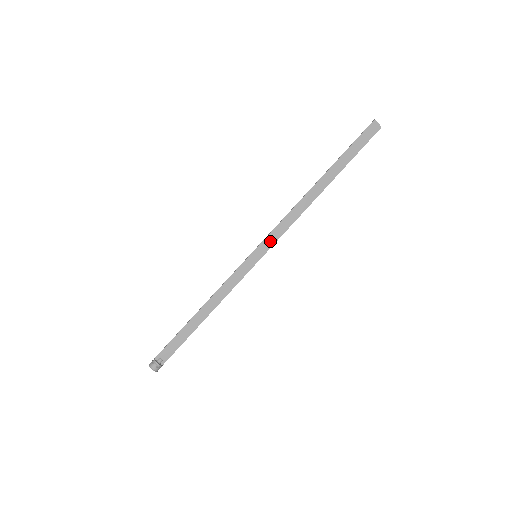
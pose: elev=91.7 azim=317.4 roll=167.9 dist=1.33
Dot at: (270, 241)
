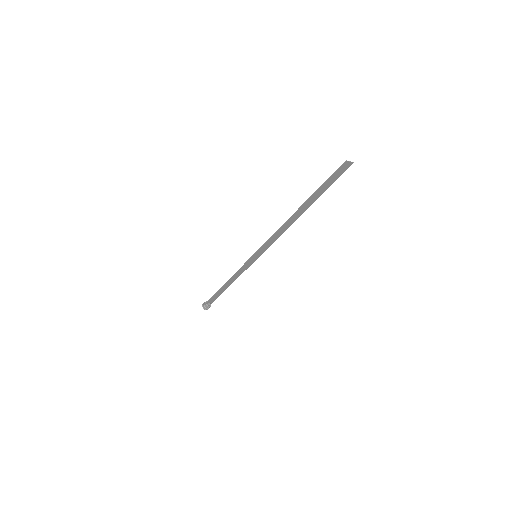
Dot at: (264, 248)
